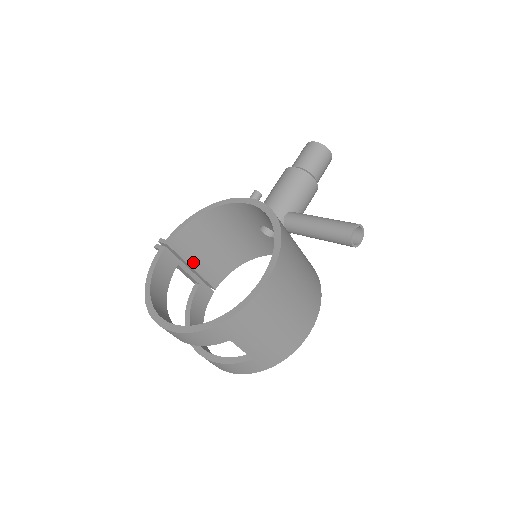
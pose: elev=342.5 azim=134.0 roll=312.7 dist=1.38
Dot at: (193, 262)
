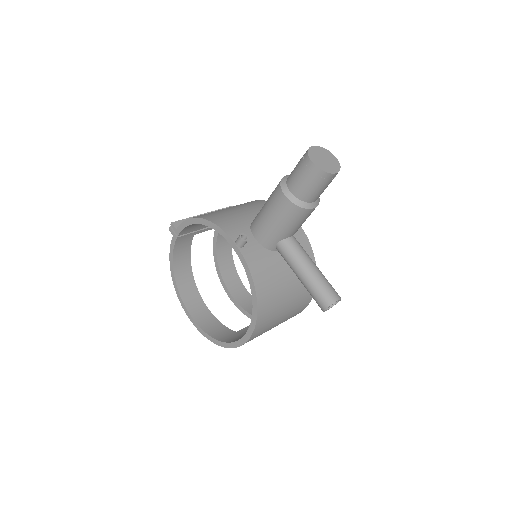
Dot at: occluded
